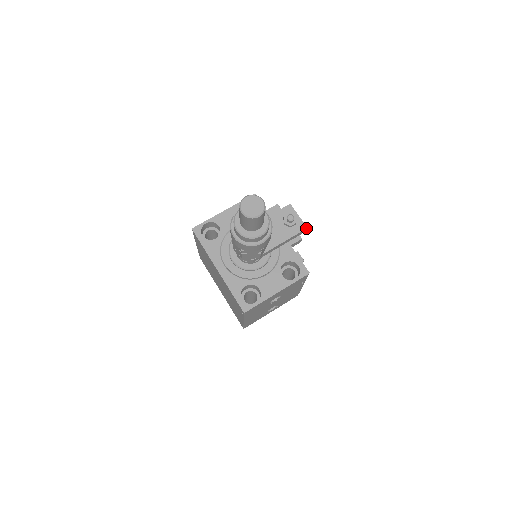
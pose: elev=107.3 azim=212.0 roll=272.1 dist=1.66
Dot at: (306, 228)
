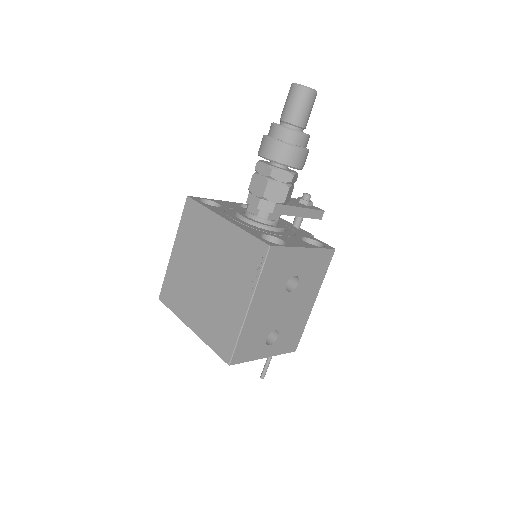
Dot at: (323, 210)
